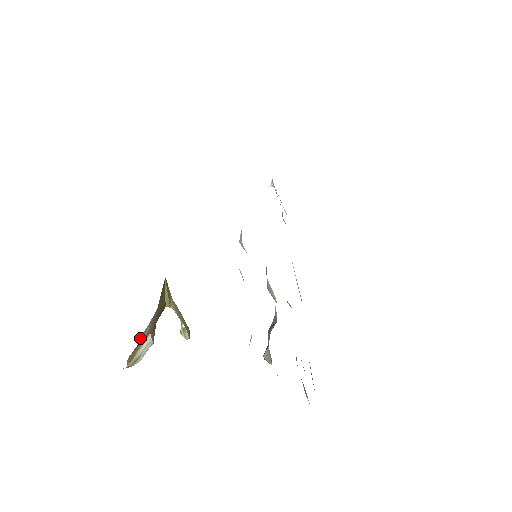
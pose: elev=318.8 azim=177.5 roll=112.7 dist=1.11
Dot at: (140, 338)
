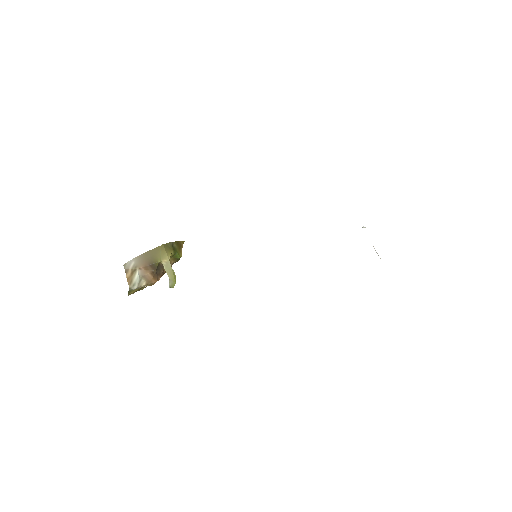
Dot at: (125, 266)
